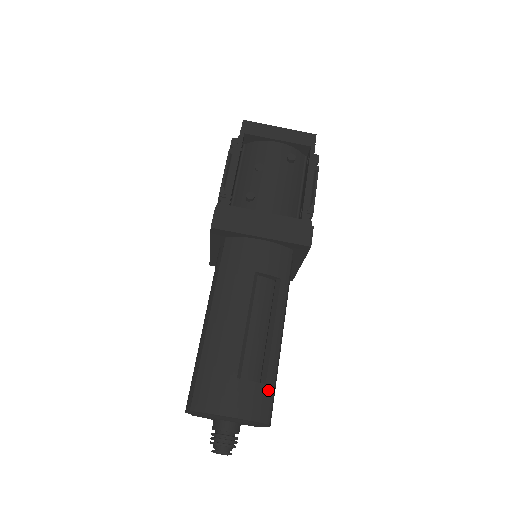
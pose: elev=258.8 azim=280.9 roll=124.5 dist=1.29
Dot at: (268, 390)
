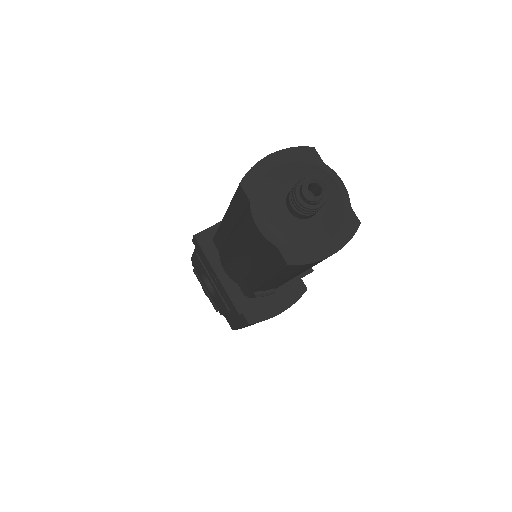
Dot at: occluded
